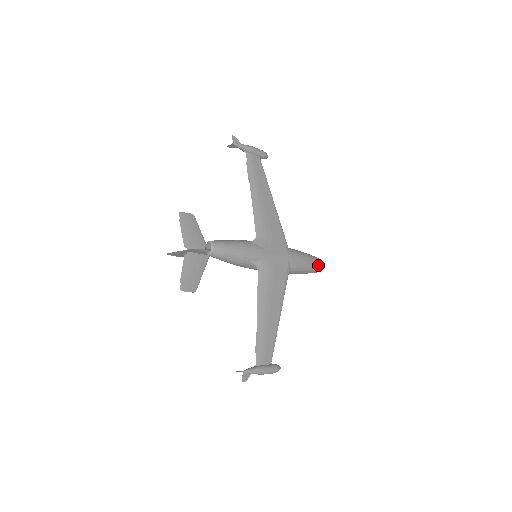
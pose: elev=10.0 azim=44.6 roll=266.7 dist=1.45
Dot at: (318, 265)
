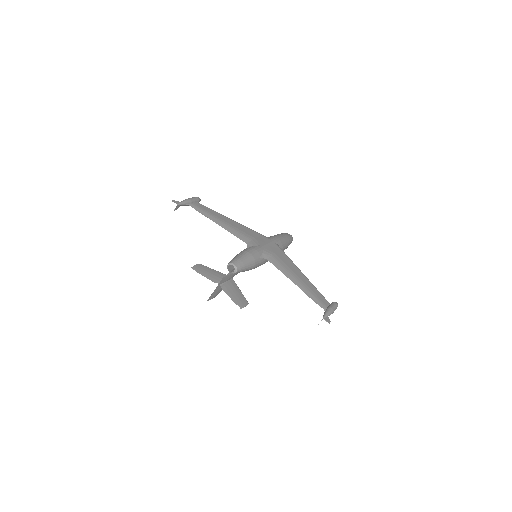
Dot at: (289, 236)
